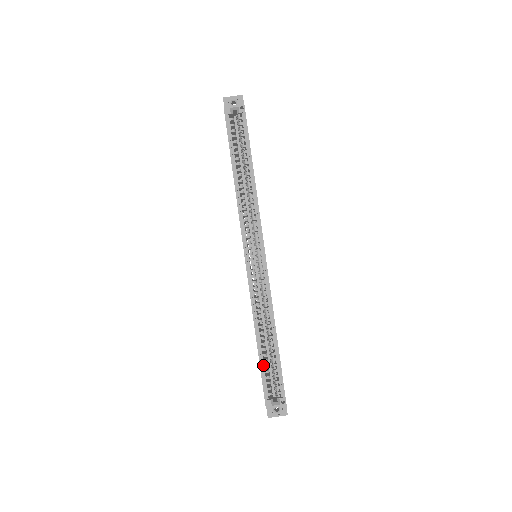
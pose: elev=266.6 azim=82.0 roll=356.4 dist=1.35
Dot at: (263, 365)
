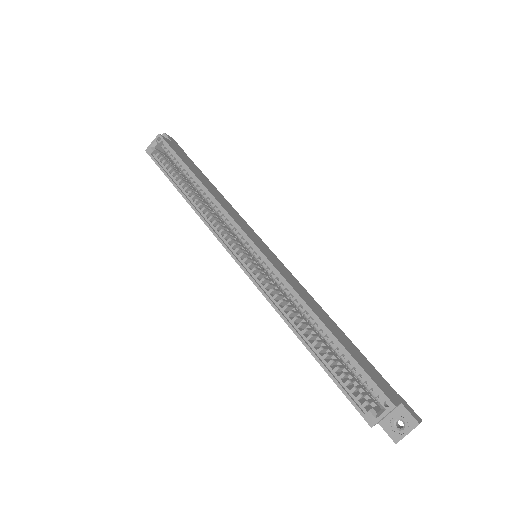
Dot at: (331, 370)
